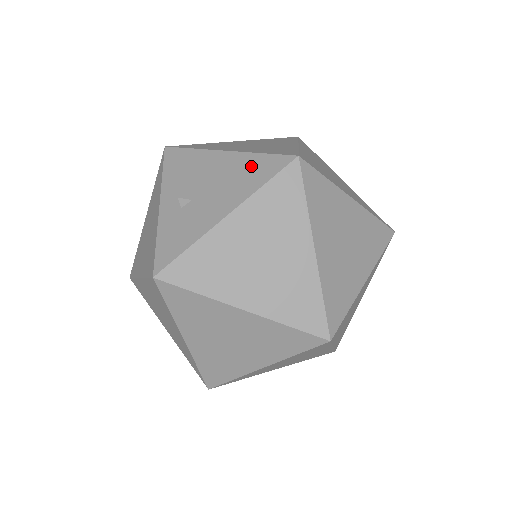
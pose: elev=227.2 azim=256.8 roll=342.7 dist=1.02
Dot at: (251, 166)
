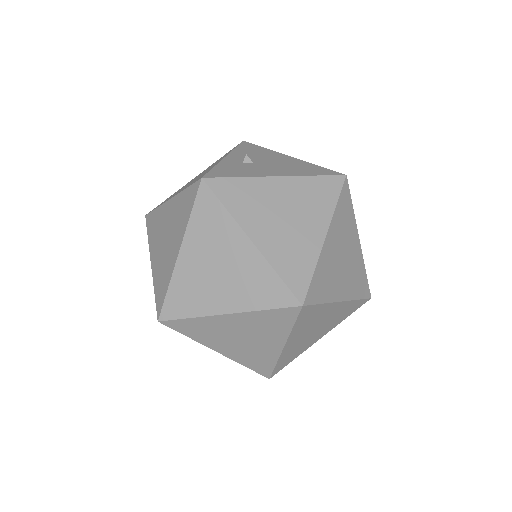
Dot at: (308, 167)
